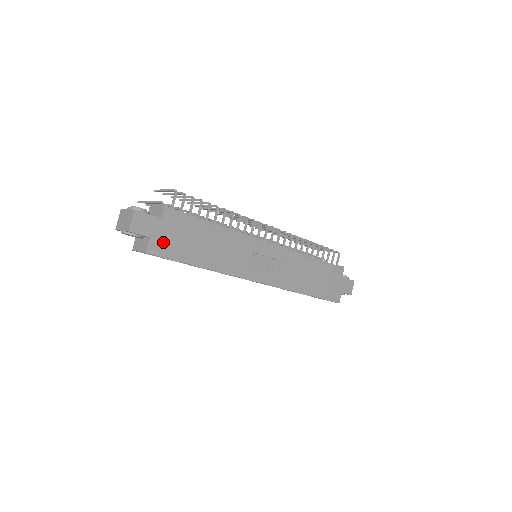
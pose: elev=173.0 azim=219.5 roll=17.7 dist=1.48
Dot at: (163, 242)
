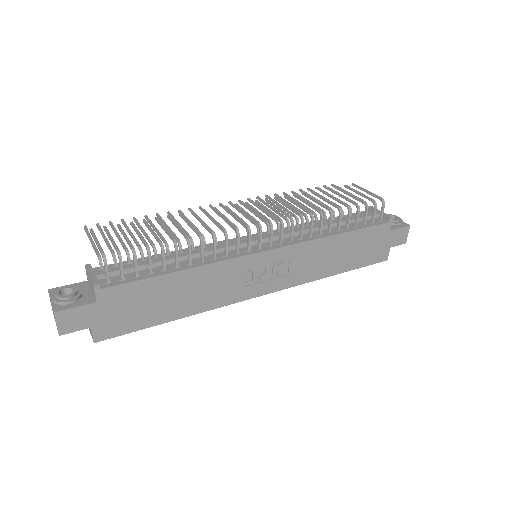
Dot at: (111, 322)
